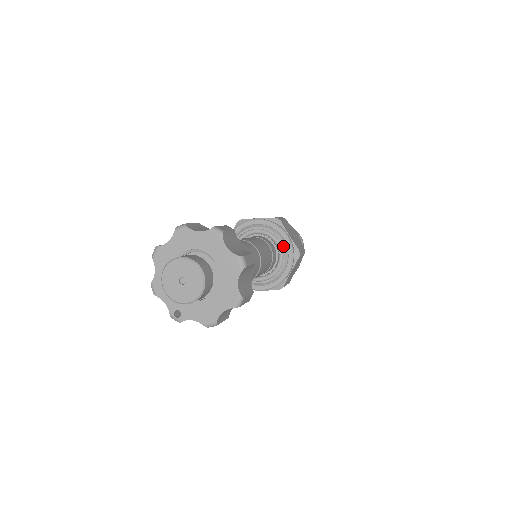
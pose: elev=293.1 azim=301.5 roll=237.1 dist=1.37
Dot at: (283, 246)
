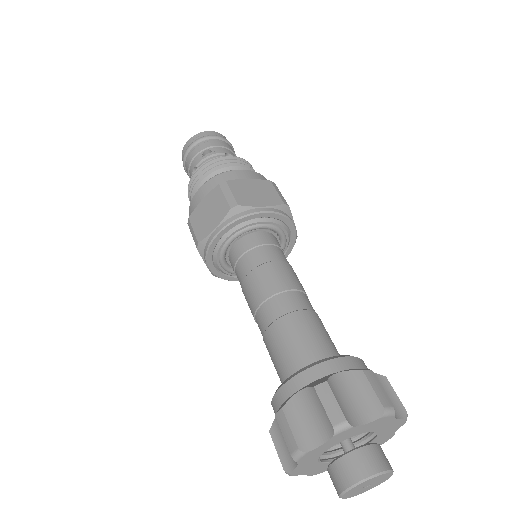
Dot at: (270, 223)
